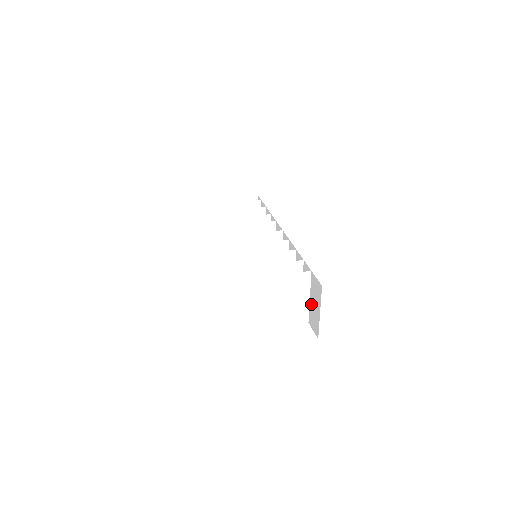
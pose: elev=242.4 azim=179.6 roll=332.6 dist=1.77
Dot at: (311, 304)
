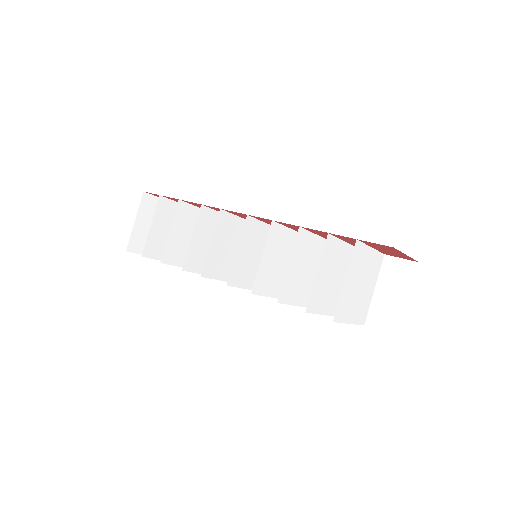
Dot at: (379, 297)
